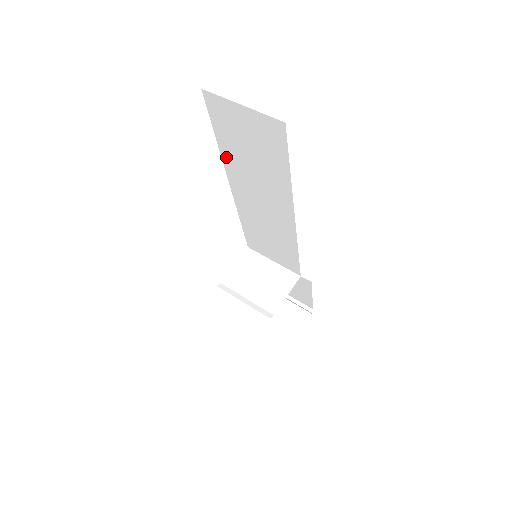
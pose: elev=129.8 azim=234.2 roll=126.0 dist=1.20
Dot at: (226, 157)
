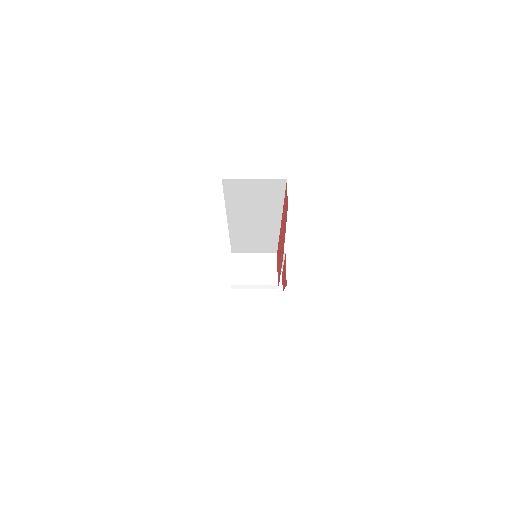
Dot at: (230, 208)
